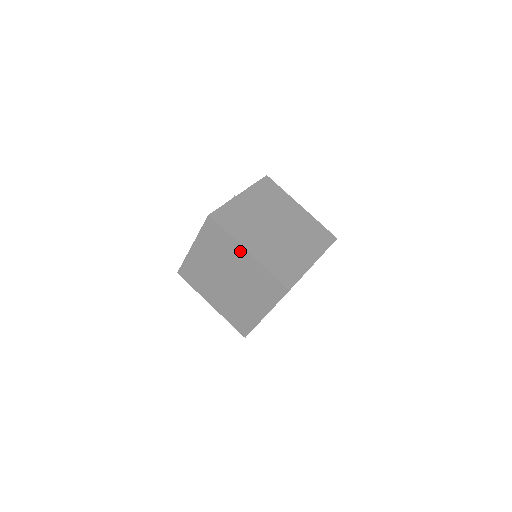
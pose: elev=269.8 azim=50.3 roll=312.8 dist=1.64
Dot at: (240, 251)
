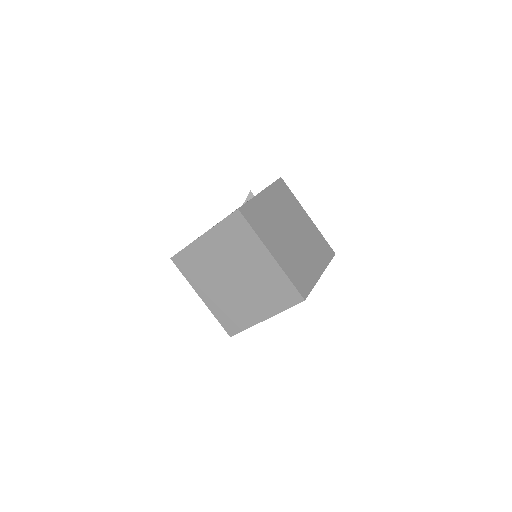
Dot at: (262, 252)
